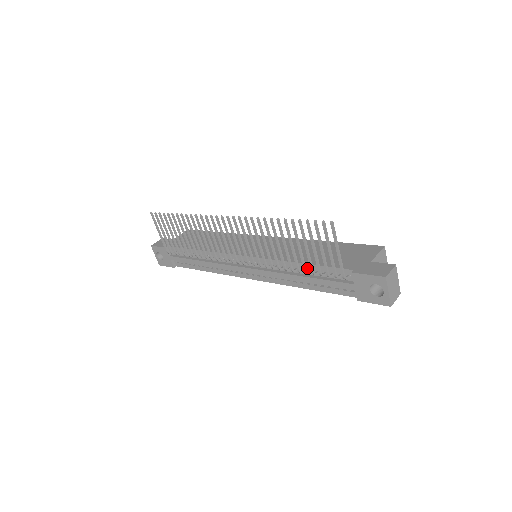
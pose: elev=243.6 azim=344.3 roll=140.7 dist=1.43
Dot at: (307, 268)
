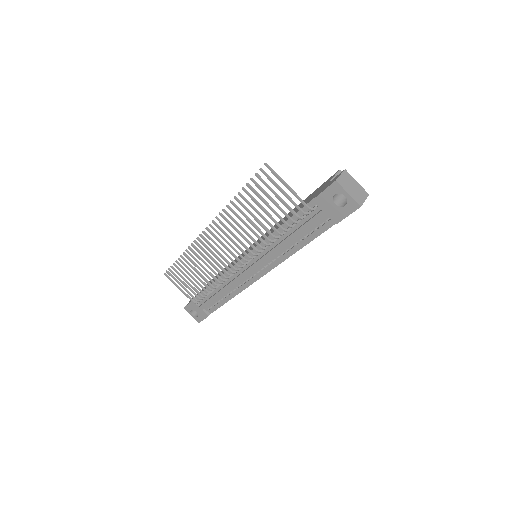
Dot at: (286, 228)
